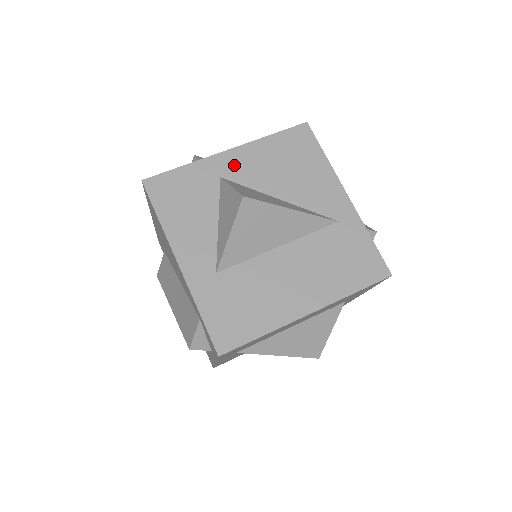
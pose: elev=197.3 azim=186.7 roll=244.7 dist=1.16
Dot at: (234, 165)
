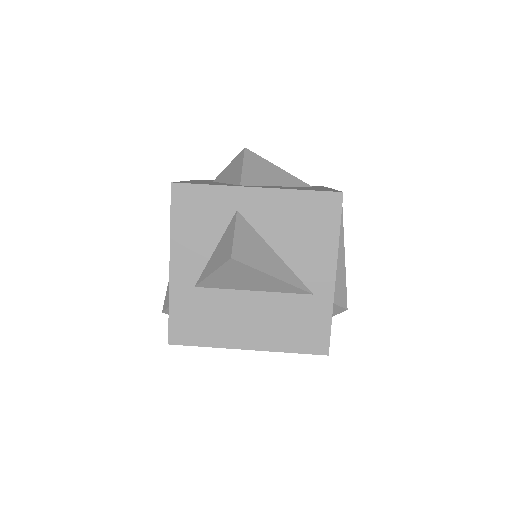
Dot at: (254, 204)
